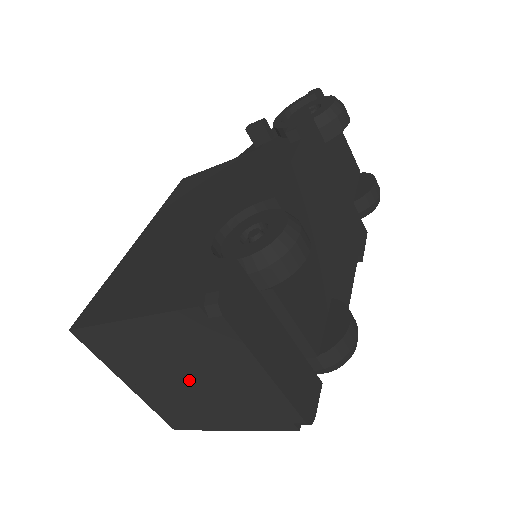
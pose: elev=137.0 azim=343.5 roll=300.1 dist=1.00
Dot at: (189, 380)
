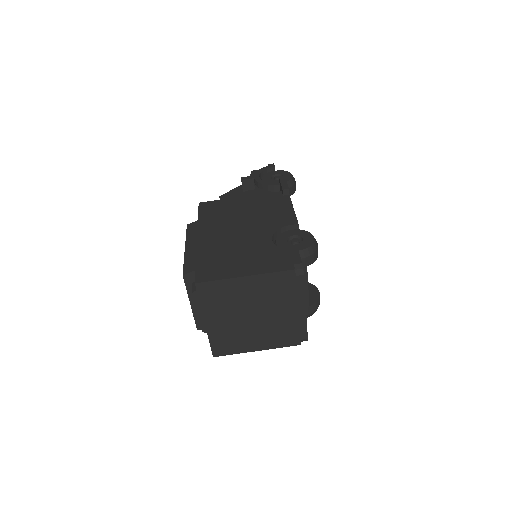
Dot at: (255, 315)
